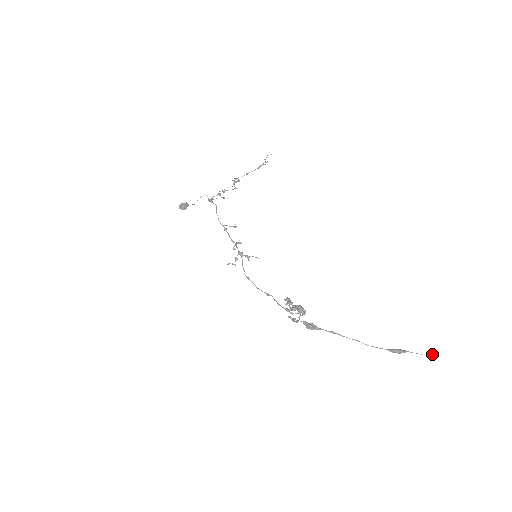
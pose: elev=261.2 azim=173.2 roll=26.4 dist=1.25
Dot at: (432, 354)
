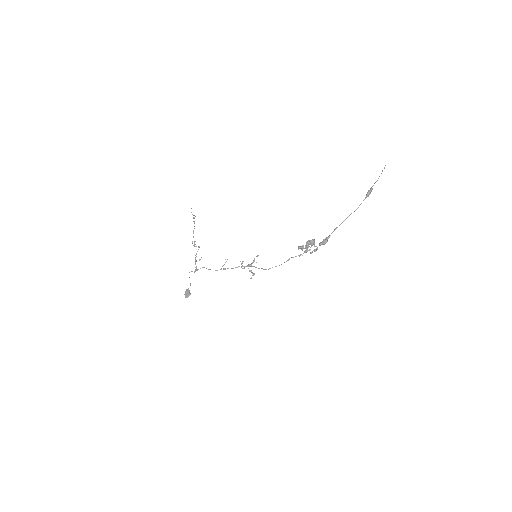
Dot at: occluded
